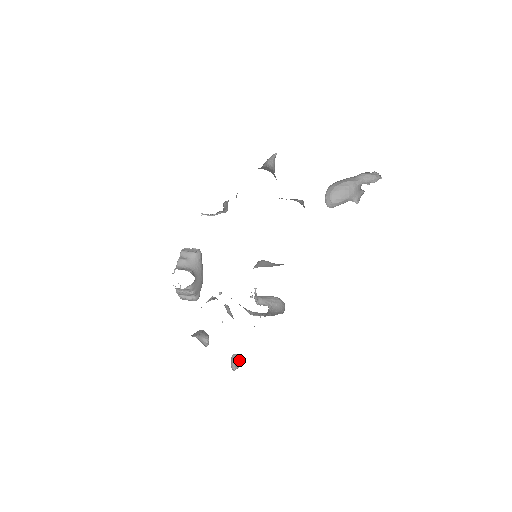
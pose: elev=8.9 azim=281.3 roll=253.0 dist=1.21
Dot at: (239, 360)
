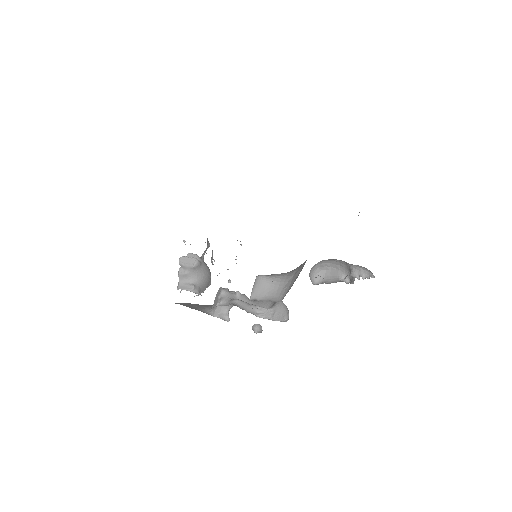
Dot at: (259, 325)
